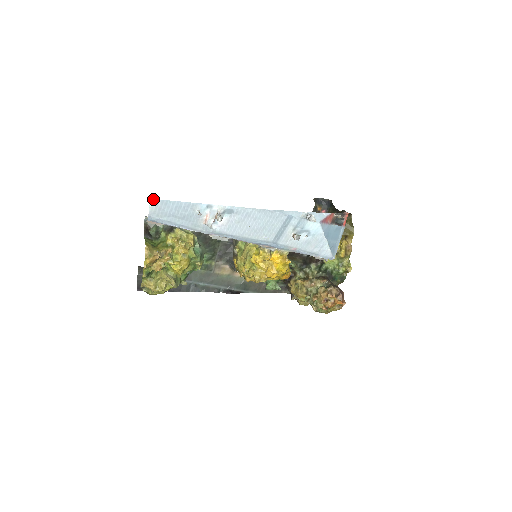
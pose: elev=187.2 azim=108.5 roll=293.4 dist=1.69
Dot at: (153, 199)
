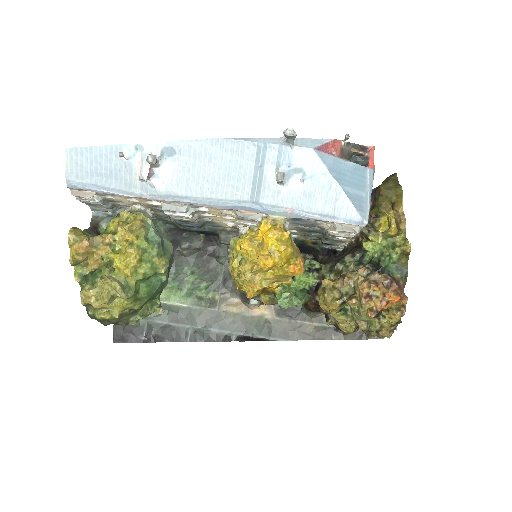
Dot at: (64, 149)
